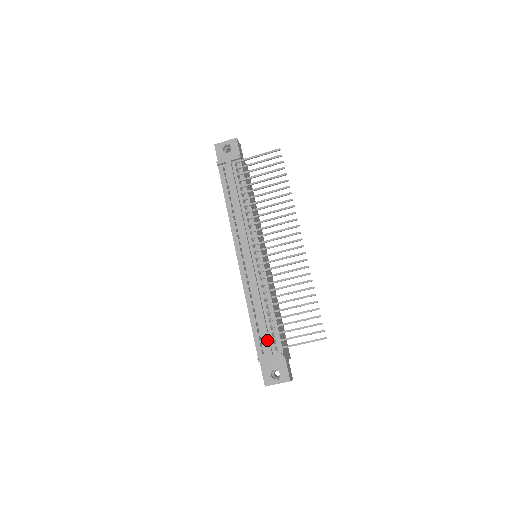
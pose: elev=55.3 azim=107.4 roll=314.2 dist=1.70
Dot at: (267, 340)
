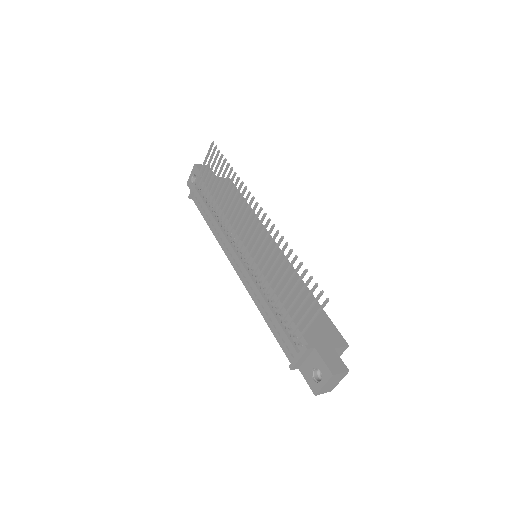
Dot at: (286, 339)
